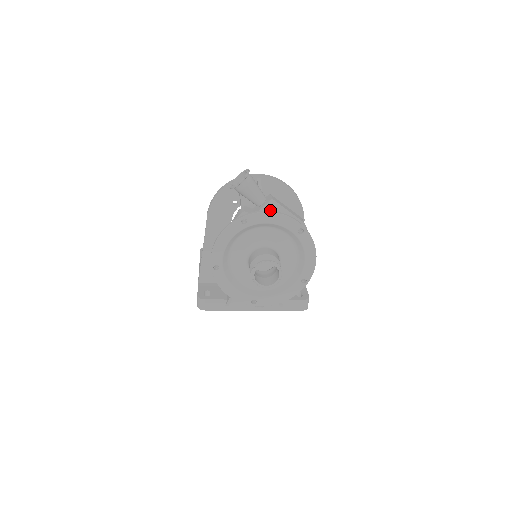
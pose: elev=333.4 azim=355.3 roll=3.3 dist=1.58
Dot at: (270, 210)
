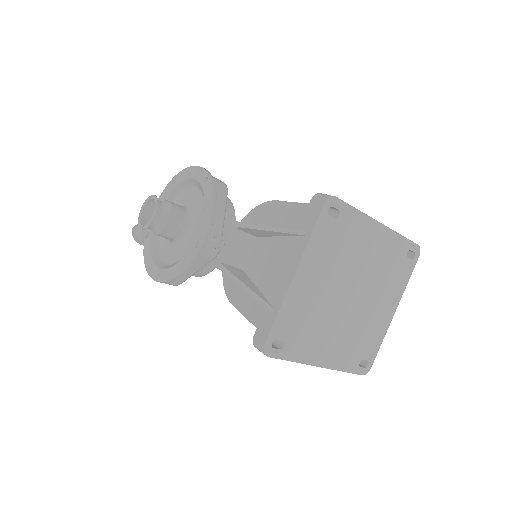
Dot at: occluded
